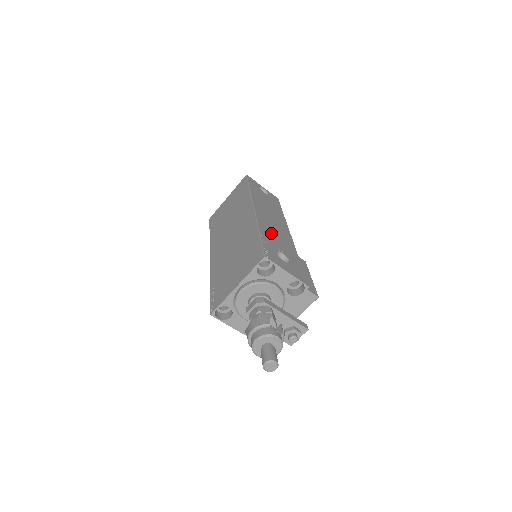
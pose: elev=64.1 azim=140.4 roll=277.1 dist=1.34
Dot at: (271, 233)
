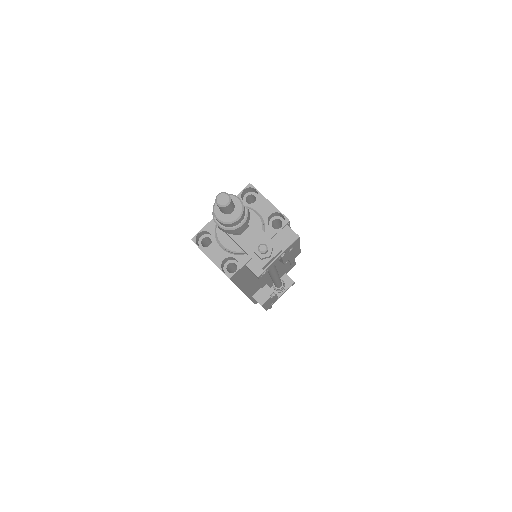
Dot at: occluded
